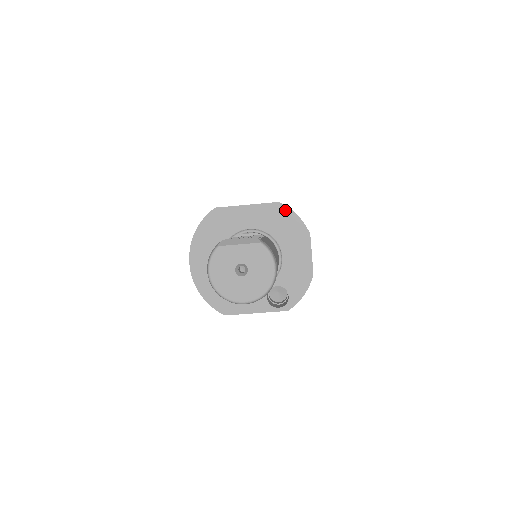
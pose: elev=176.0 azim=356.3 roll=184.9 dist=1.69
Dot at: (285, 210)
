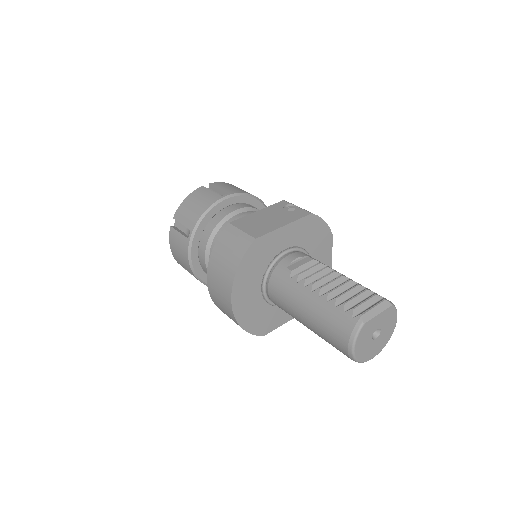
Dot at: (316, 220)
